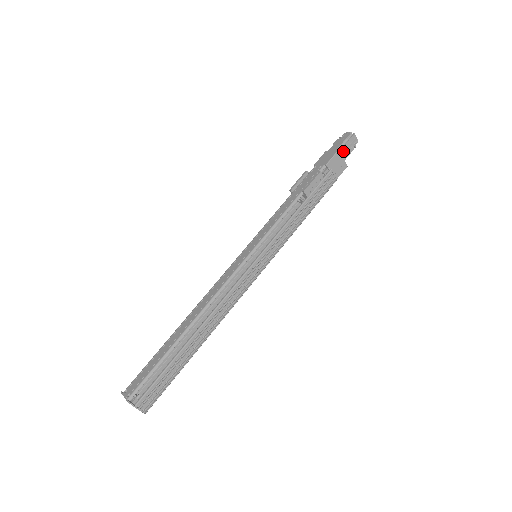
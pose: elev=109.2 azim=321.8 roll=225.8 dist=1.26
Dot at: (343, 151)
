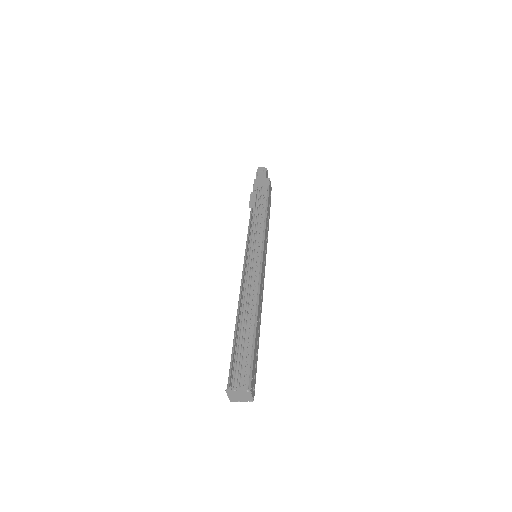
Dot at: (259, 177)
